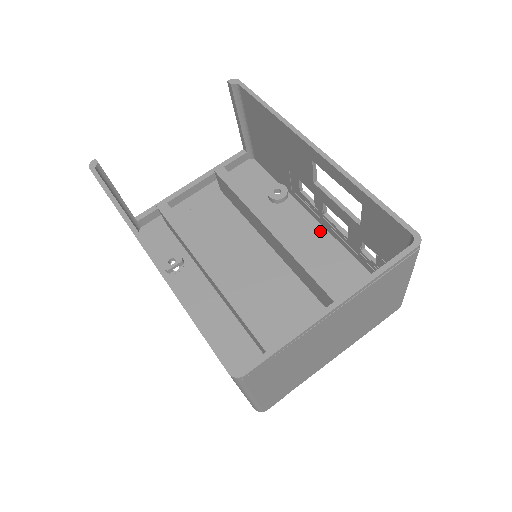
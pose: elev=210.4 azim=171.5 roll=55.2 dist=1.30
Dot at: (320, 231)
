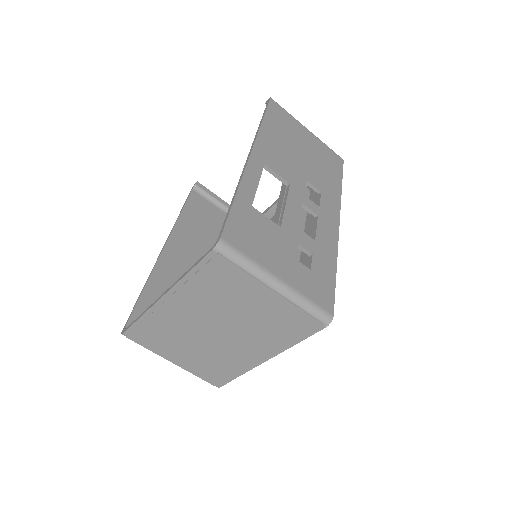
Dot at: occluded
